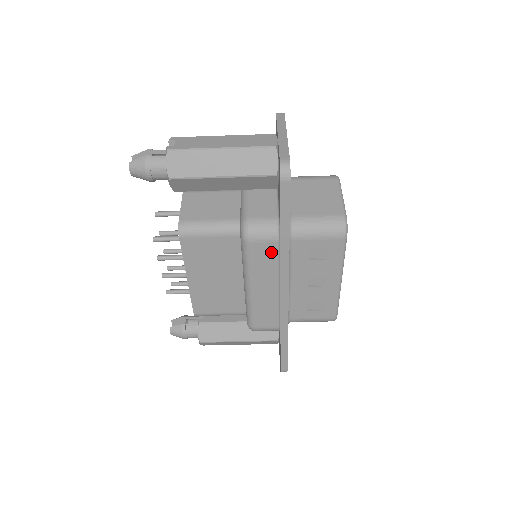
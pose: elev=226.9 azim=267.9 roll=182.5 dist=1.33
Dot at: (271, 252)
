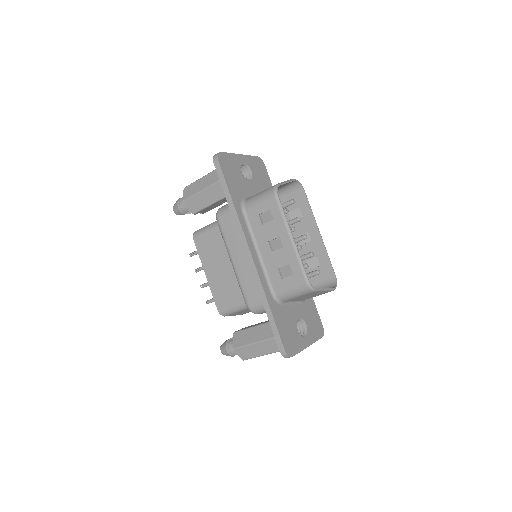
Dot at: (233, 223)
